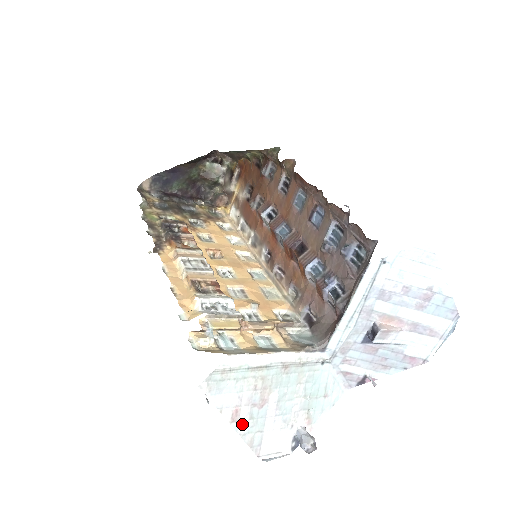
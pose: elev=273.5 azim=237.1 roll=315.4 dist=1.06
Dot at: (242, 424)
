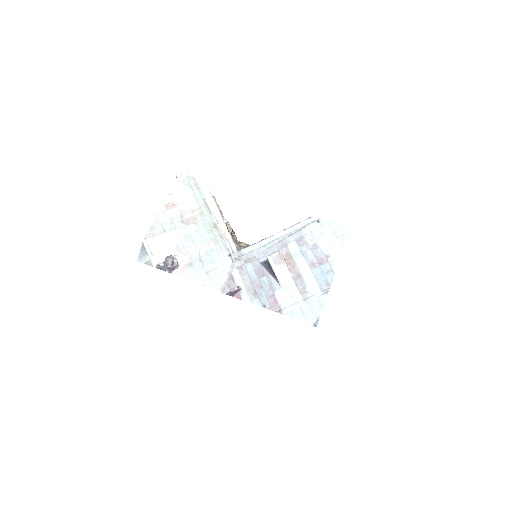
Dot at: (166, 214)
